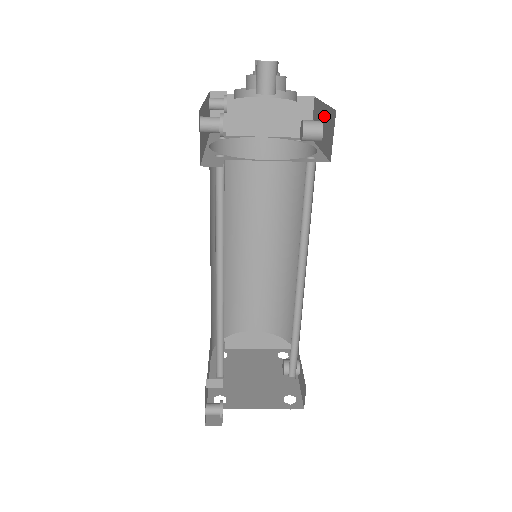
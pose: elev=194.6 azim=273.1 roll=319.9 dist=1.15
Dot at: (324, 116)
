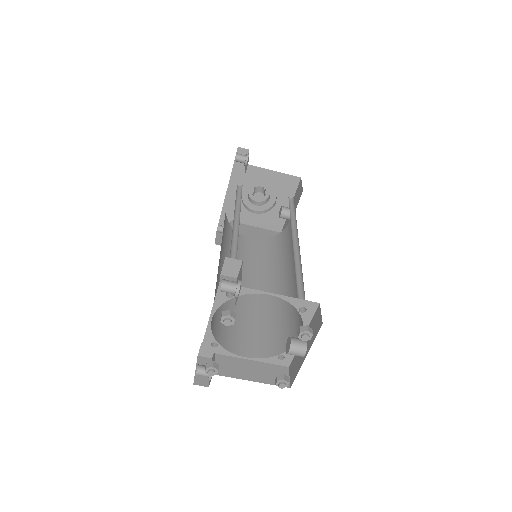
Dot at: occluded
